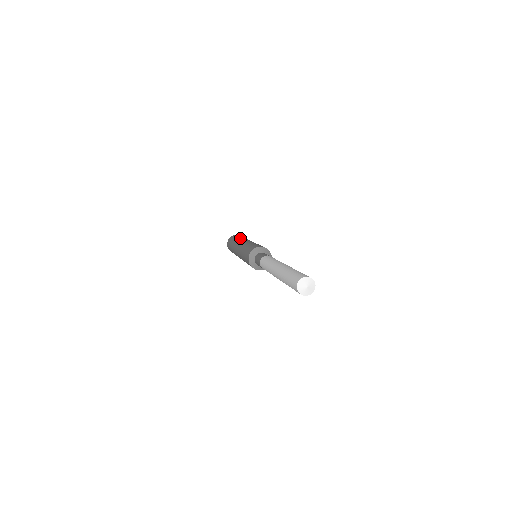
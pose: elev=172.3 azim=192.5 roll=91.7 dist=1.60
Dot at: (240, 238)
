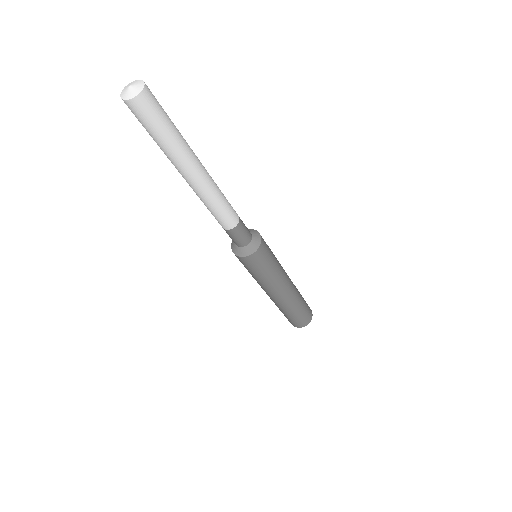
Dot at: occluded
